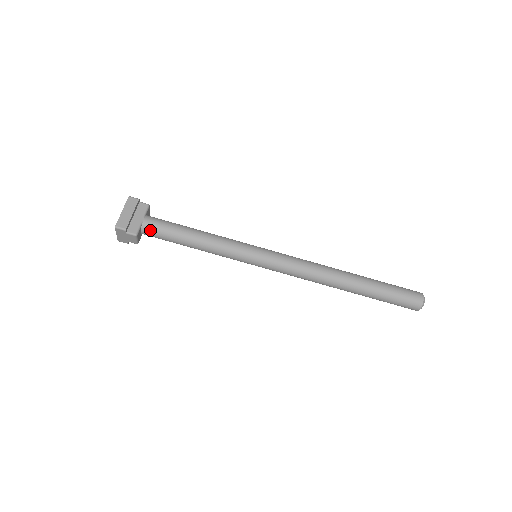
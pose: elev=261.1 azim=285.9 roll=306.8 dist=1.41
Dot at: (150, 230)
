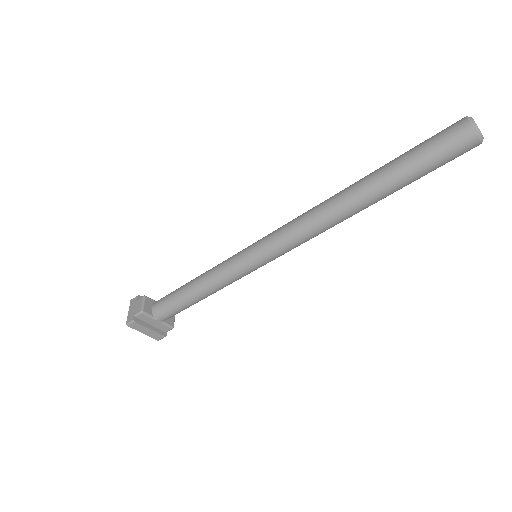
Dot at: occluded
